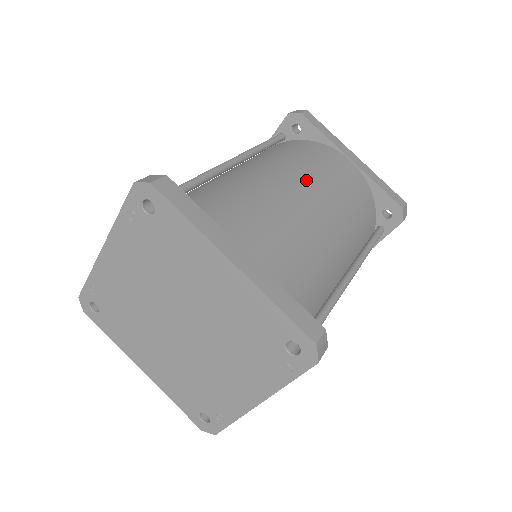
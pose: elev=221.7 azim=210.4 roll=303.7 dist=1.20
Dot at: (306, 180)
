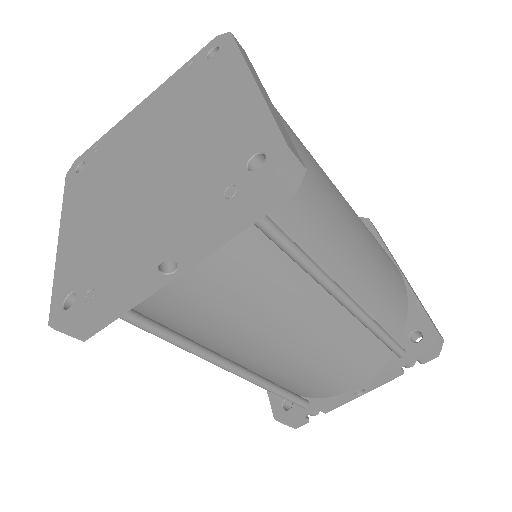
Dot at: occluded
